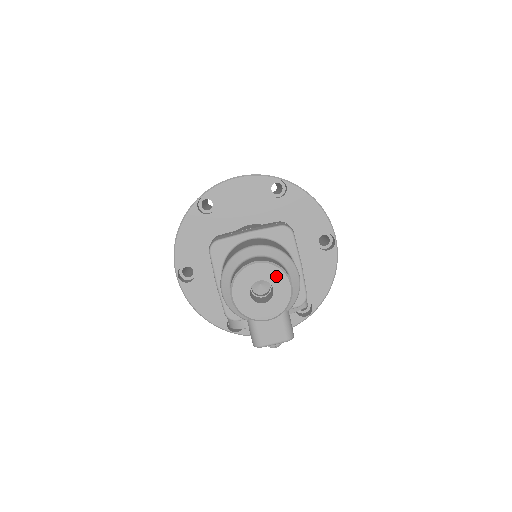
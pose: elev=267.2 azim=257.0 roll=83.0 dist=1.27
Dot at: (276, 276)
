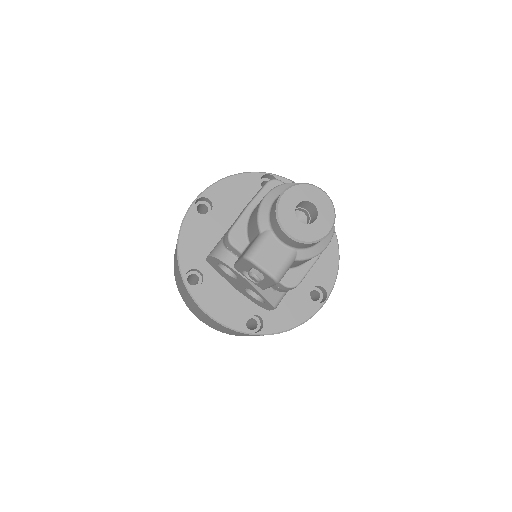
Dot at: (327, 214)
